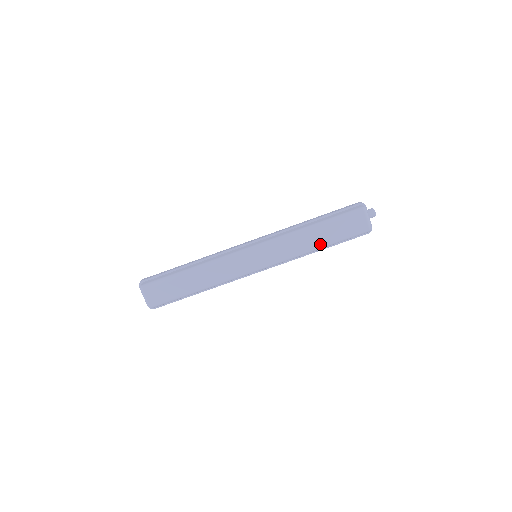
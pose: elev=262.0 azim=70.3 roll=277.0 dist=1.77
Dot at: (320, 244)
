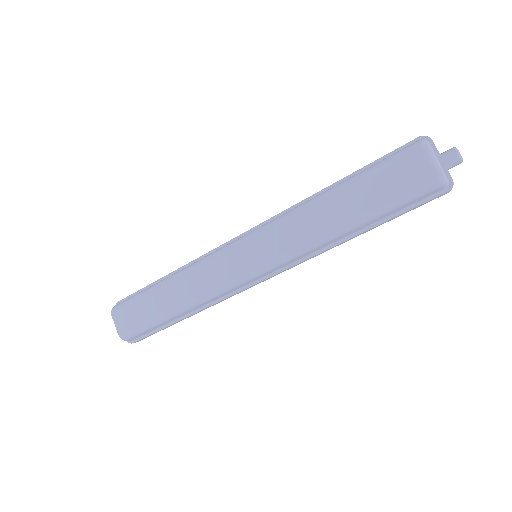
Dot at: (346, 219)
